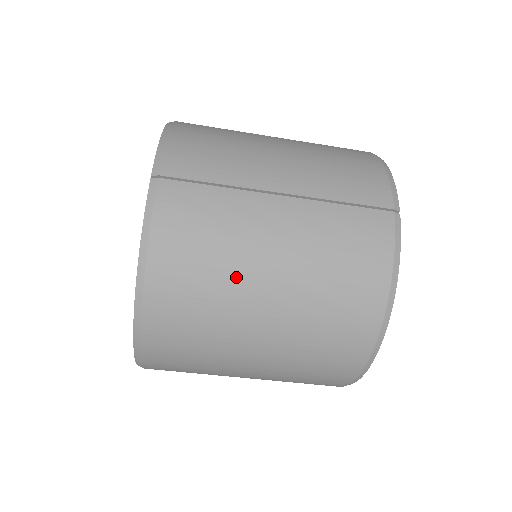
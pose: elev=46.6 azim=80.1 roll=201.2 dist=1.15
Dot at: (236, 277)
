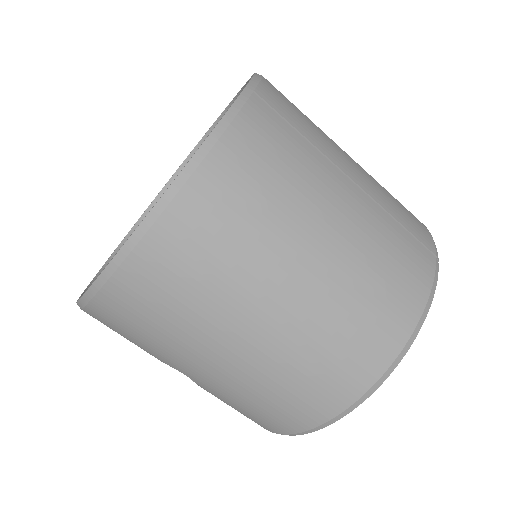
Dot at: (288, 226)
